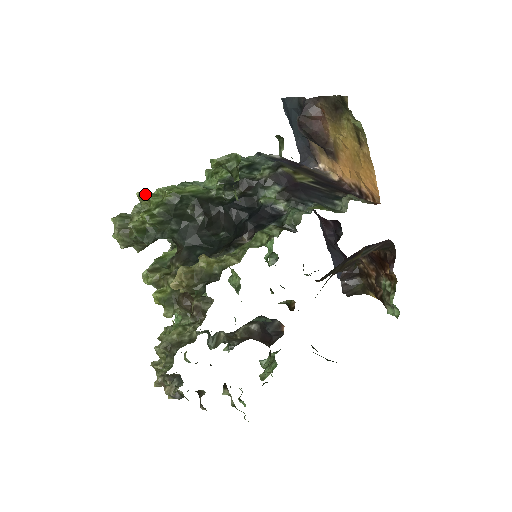
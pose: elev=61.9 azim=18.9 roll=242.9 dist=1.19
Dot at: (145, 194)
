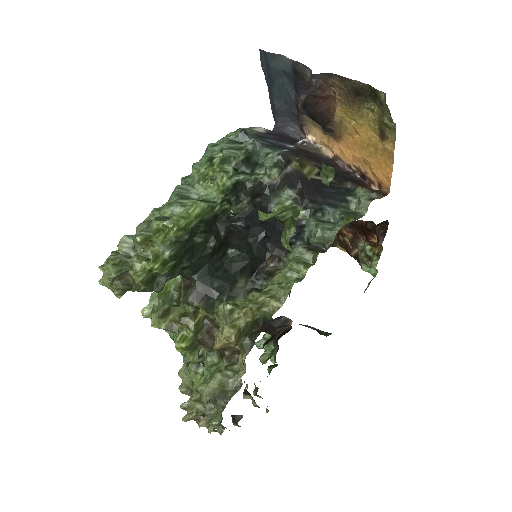
Dot at: (146, 235)
